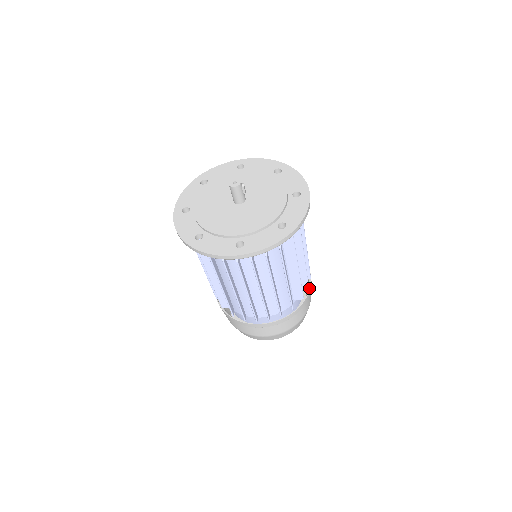
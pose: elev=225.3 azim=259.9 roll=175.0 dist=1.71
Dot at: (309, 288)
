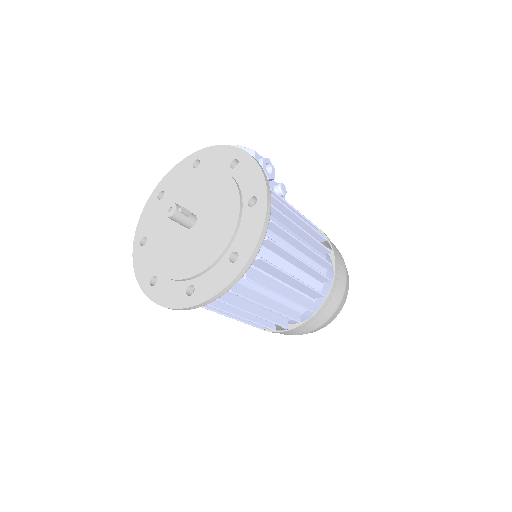
Dot at: occluded
